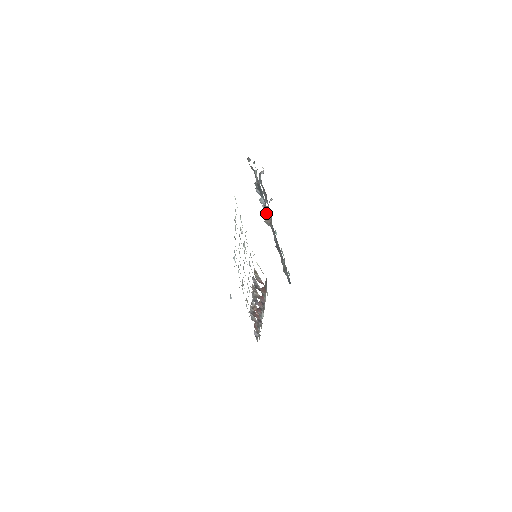
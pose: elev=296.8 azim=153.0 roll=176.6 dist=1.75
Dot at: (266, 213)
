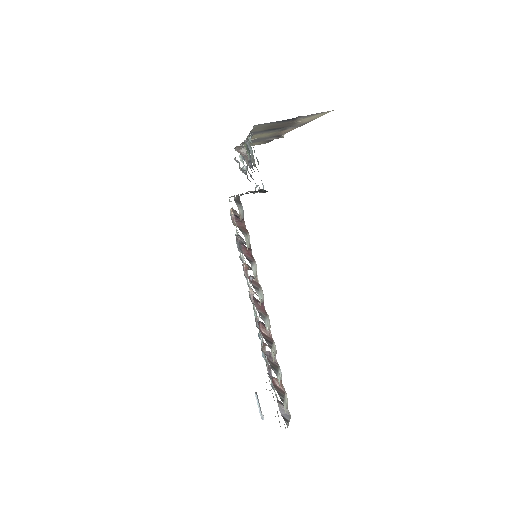
Dot at: occluded
